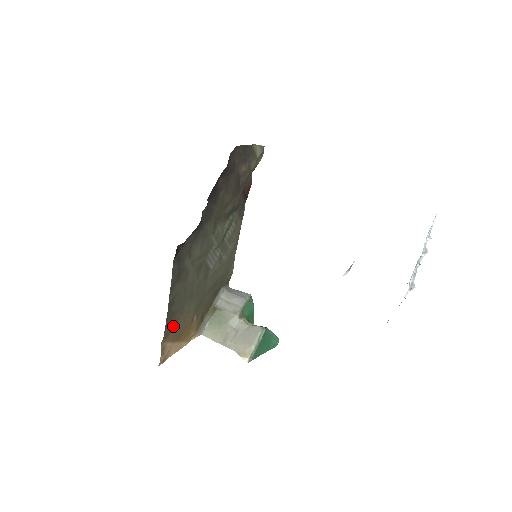
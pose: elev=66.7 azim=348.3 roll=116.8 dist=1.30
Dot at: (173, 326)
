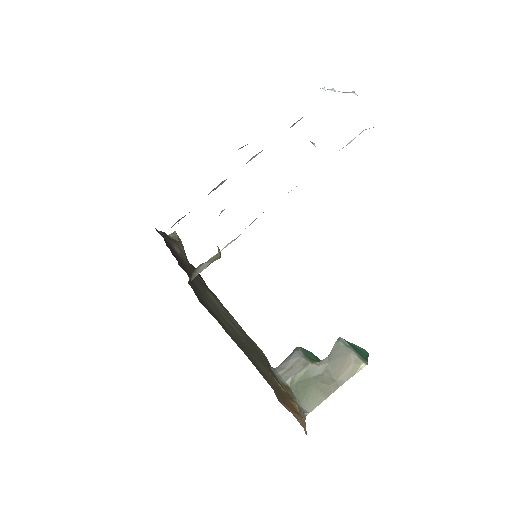
Dot at: occluded
